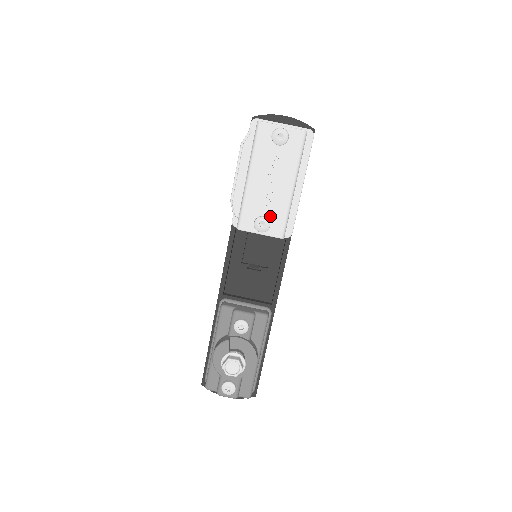
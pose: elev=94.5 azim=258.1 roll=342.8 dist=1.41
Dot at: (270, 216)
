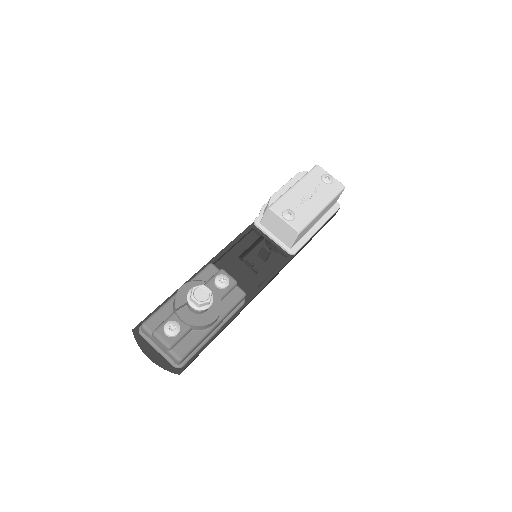
Dot at: (297, 214)
